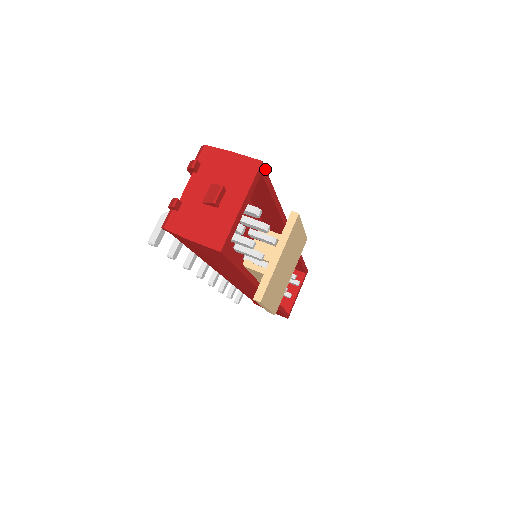
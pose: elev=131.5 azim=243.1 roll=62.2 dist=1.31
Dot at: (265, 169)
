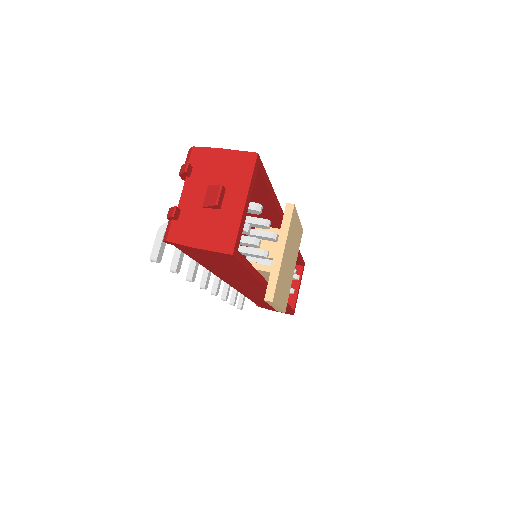
Dot at: (261, 161)
